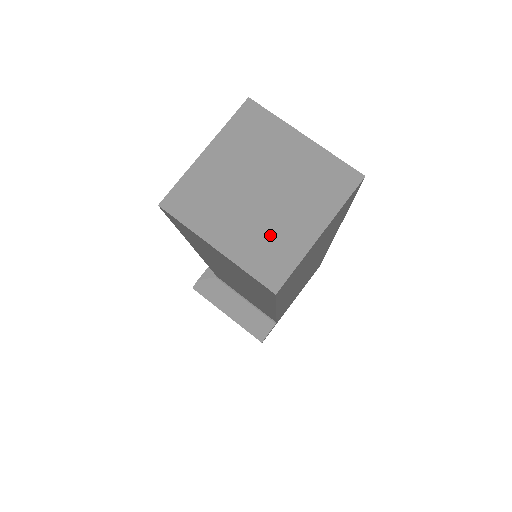
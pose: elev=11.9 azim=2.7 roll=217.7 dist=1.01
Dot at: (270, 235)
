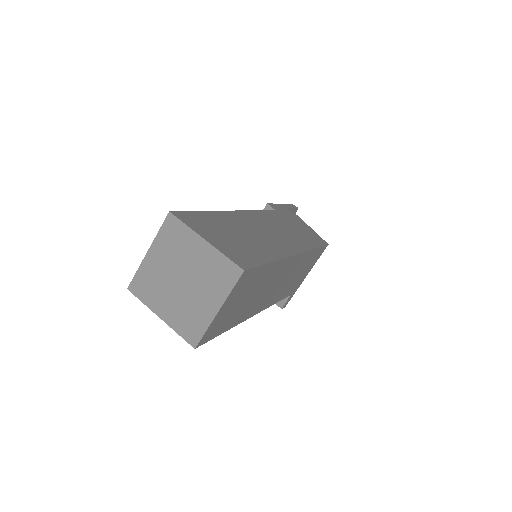
Dot at: (189, 311)
